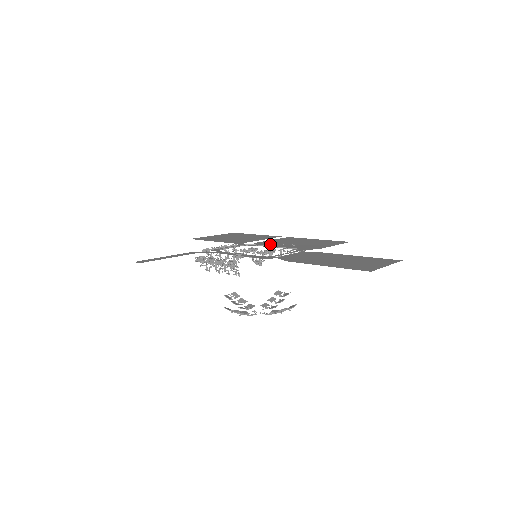
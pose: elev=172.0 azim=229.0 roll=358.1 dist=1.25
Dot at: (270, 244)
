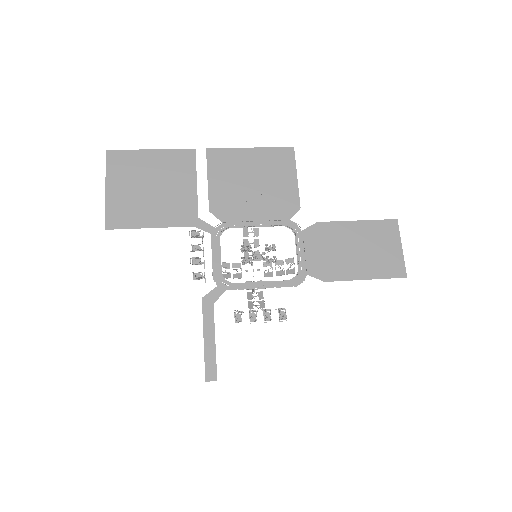
Dot at: (234, 209)
